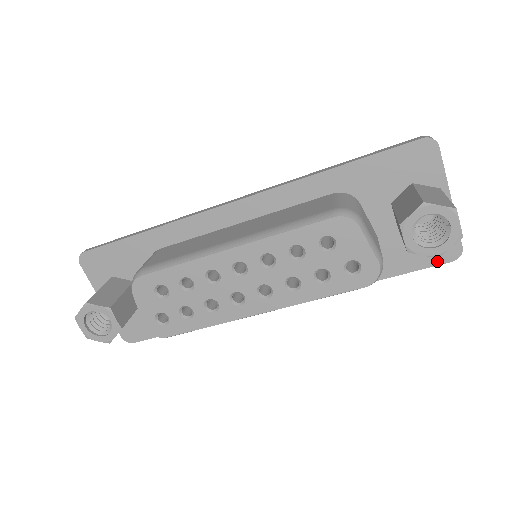
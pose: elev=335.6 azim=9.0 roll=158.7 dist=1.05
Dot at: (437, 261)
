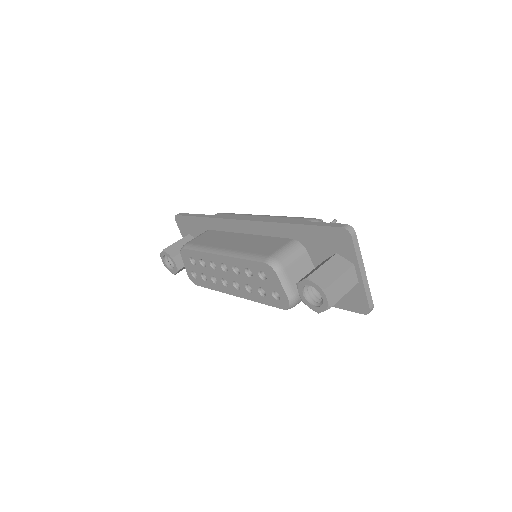
Dot at: (354, 309)
